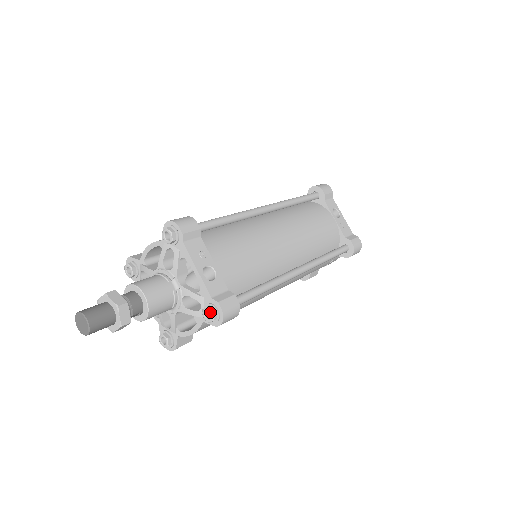
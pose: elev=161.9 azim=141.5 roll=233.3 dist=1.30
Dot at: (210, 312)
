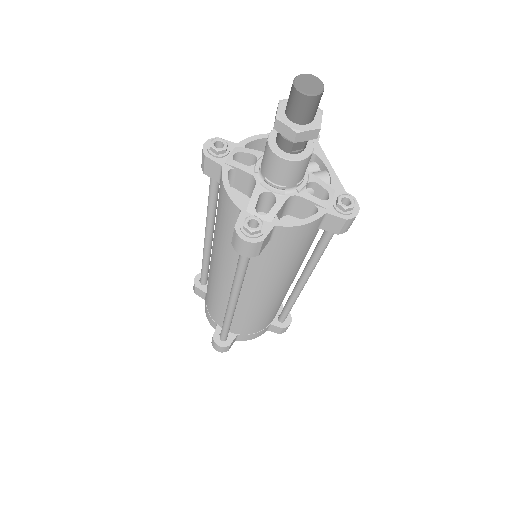
Dot at: (351, 198)
